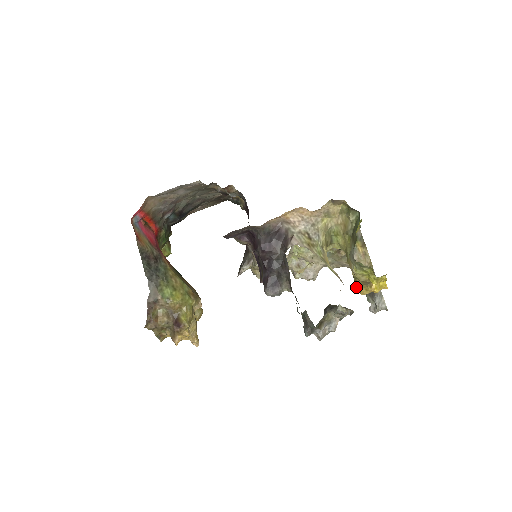
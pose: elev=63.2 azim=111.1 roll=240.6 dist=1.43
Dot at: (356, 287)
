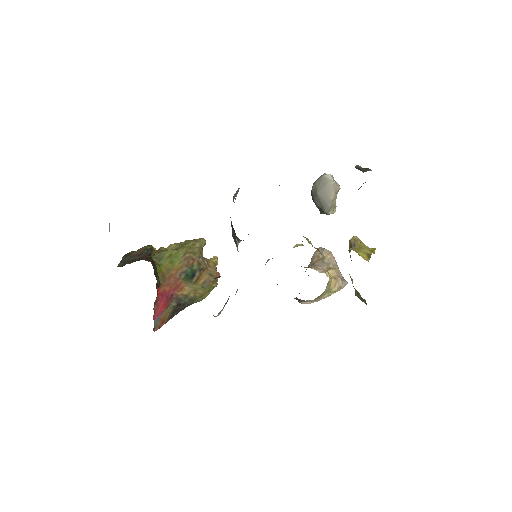
Dot at: occluded
